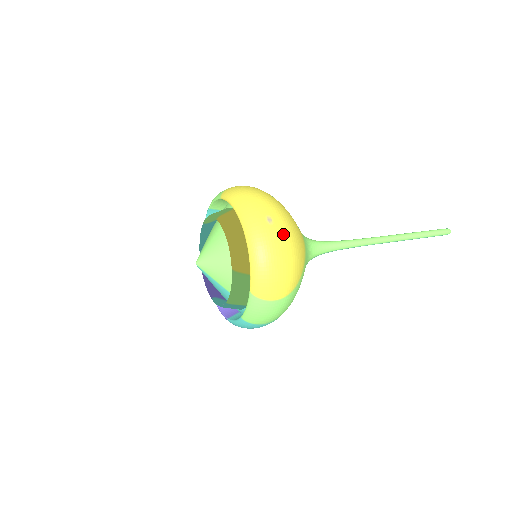
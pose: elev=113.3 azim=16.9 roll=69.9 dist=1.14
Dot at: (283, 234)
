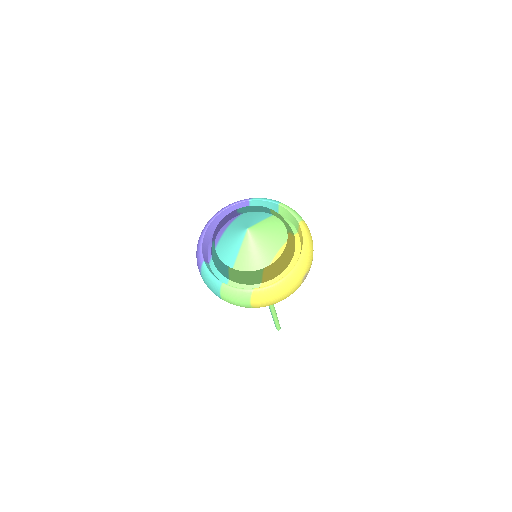
Dot at: occluded
